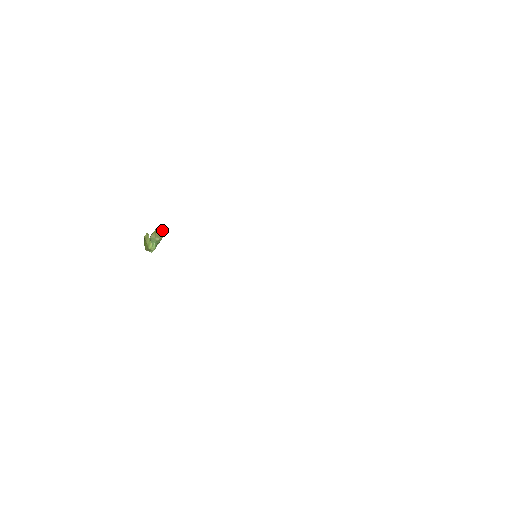
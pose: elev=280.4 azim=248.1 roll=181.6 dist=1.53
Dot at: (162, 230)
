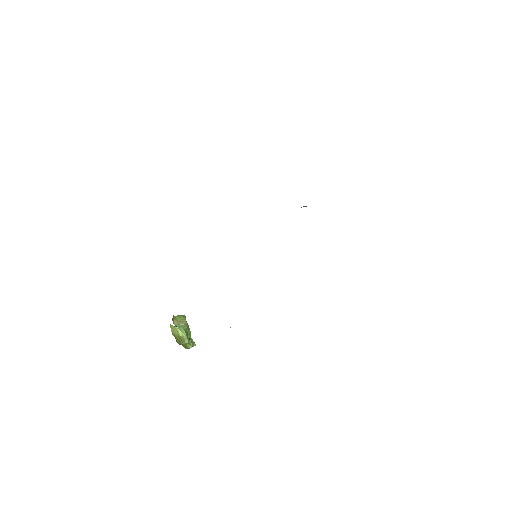
Dot at: (181, 316)
